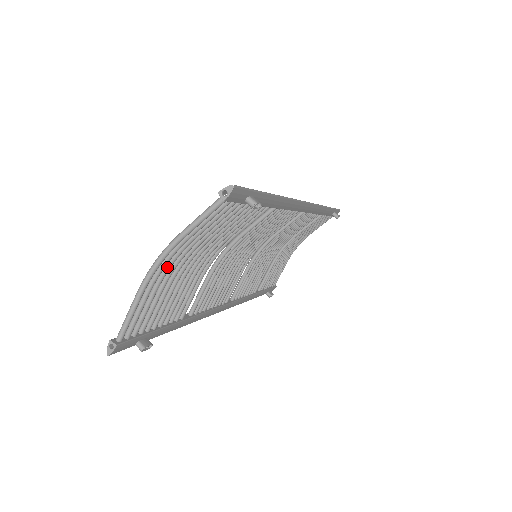
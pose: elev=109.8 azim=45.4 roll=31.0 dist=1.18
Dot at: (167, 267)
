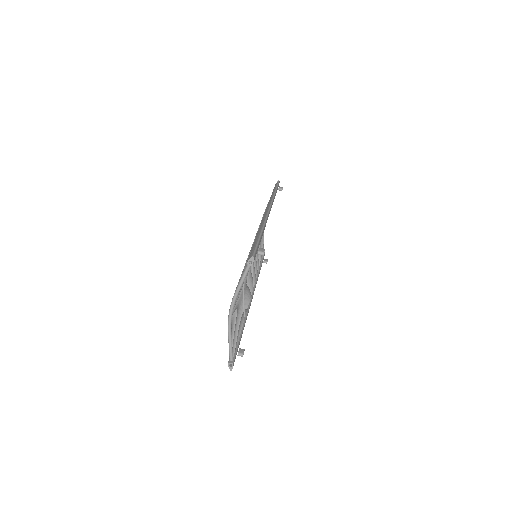
Dot at: occluded
